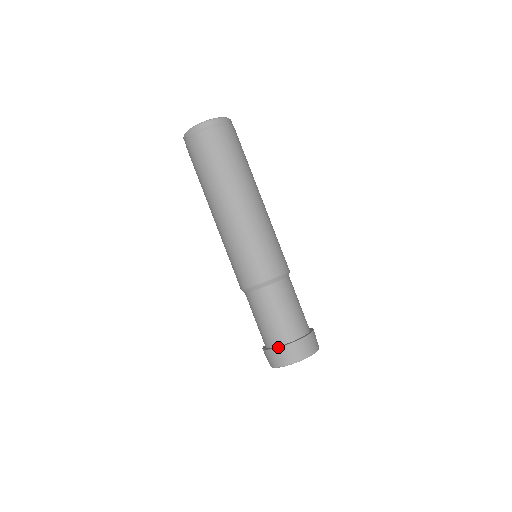
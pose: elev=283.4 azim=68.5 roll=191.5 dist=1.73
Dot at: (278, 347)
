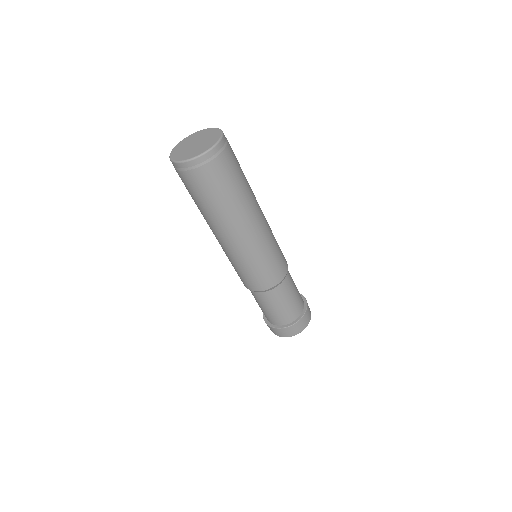
Dot at: (279, 328)
